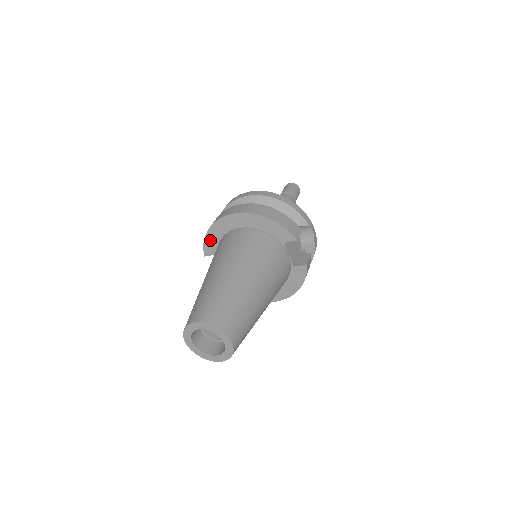
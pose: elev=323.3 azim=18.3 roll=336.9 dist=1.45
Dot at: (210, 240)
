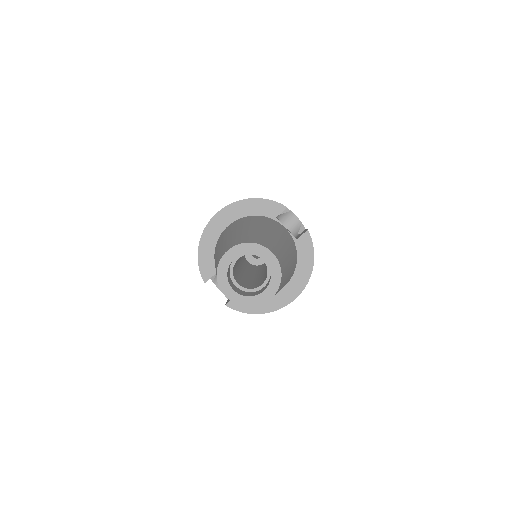
Dot at: (204, 259)
